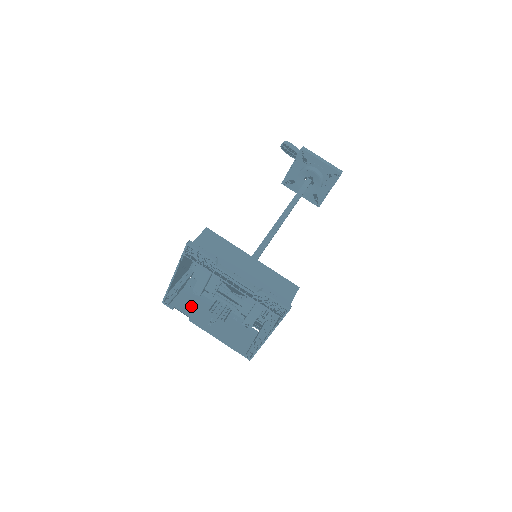
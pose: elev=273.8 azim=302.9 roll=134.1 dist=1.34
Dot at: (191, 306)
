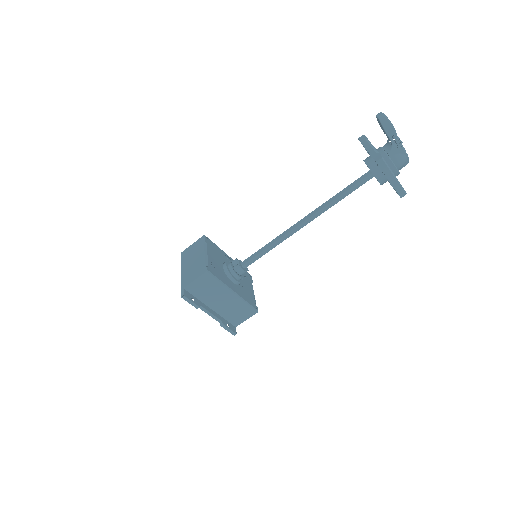
Dot at: occluded
